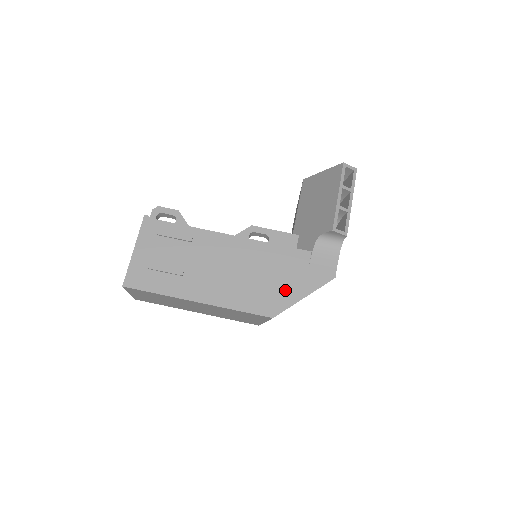
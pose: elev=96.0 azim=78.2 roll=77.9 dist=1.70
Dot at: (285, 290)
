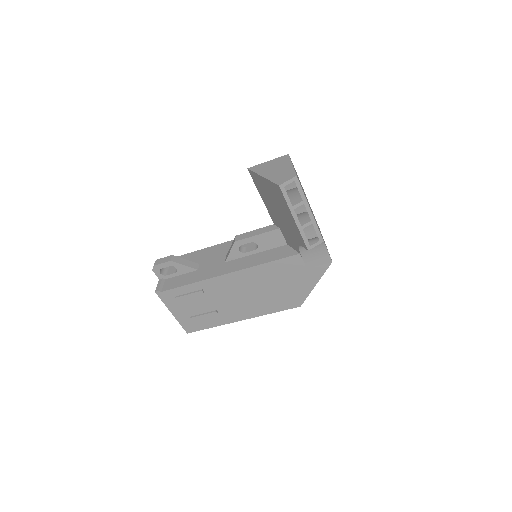
Dot at: (297, 288)
